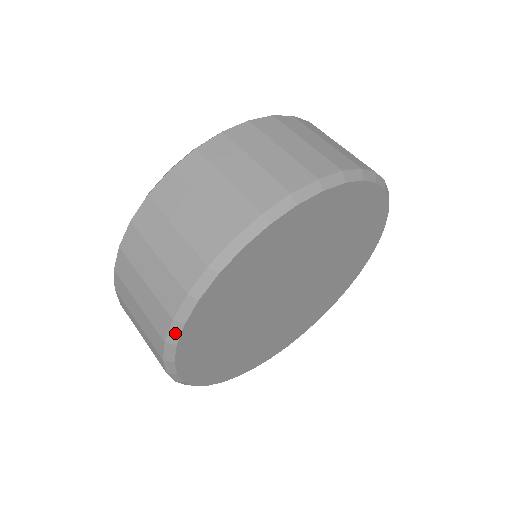
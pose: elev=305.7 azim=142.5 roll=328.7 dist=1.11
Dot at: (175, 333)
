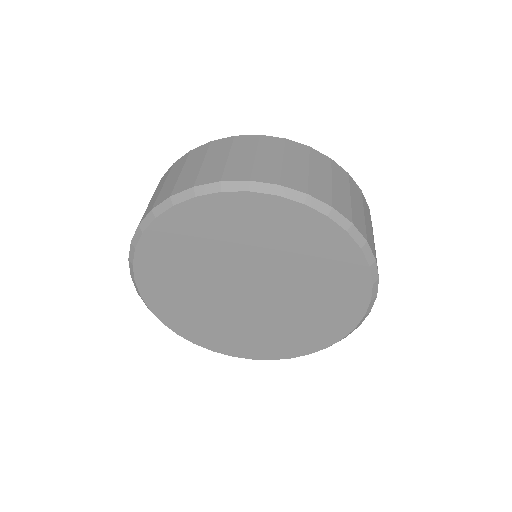
Dot at: occluded
